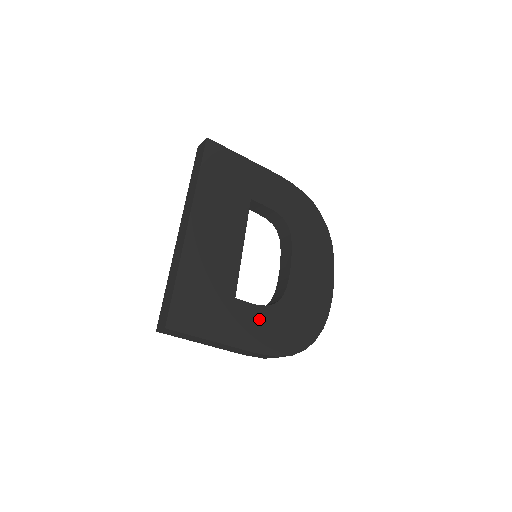
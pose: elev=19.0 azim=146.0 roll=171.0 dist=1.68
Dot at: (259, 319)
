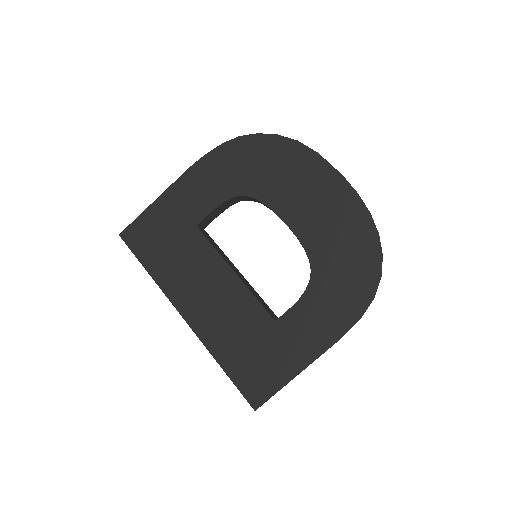
Dot at: (312, 310)
